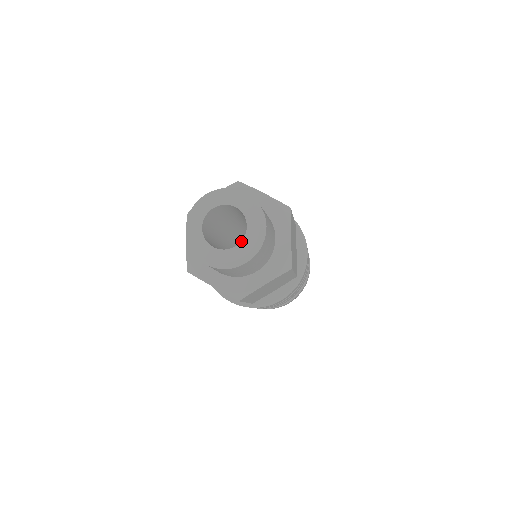
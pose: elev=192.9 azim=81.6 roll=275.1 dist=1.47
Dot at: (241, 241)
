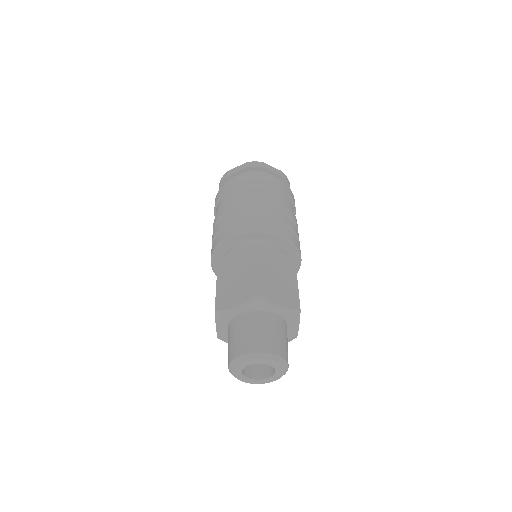
Dot at: (270, 377)
